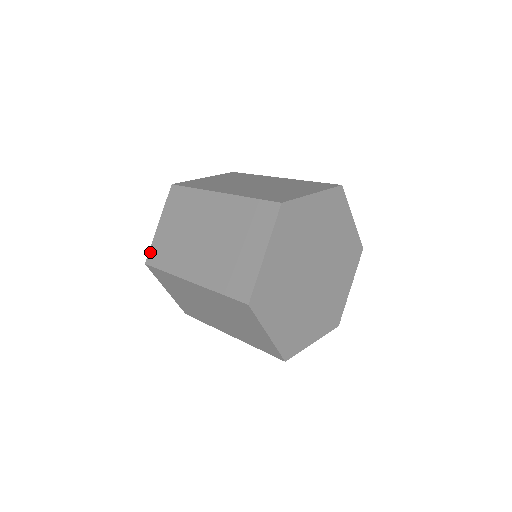
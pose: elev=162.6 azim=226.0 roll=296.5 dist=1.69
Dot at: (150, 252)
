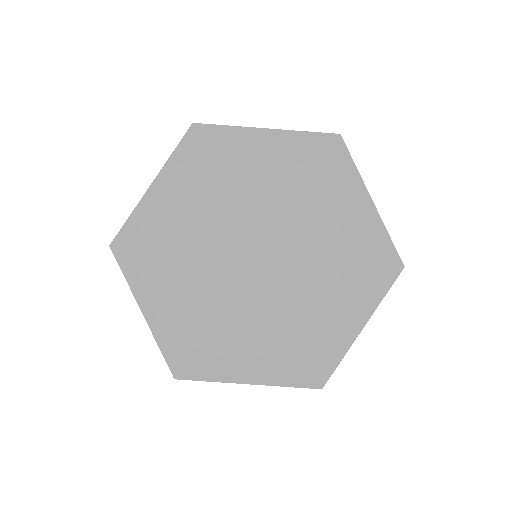
Dot at: occluded
